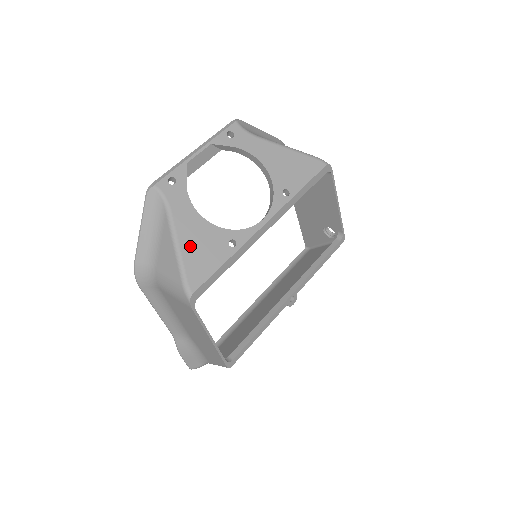
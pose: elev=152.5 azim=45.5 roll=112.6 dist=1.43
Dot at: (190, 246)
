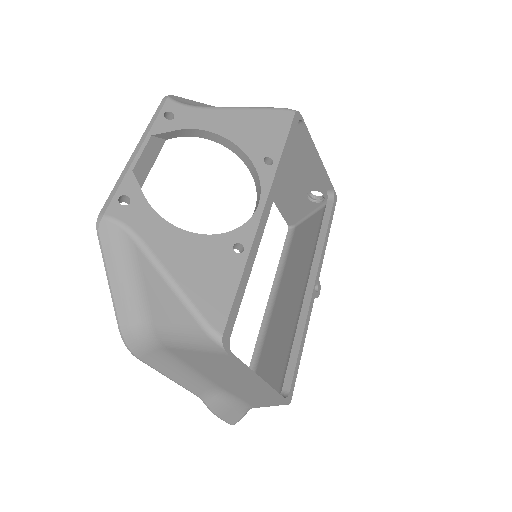
Dot at: (189, 275)
